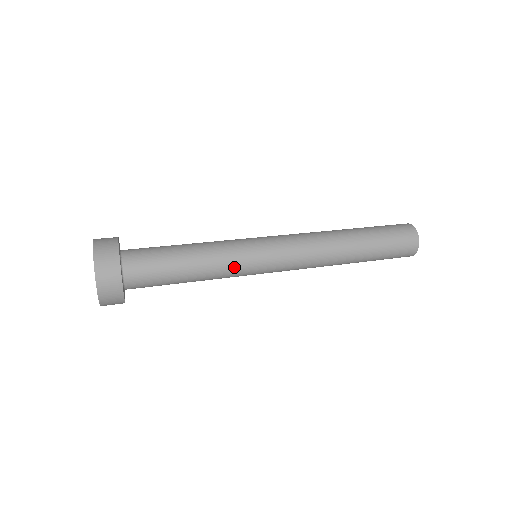
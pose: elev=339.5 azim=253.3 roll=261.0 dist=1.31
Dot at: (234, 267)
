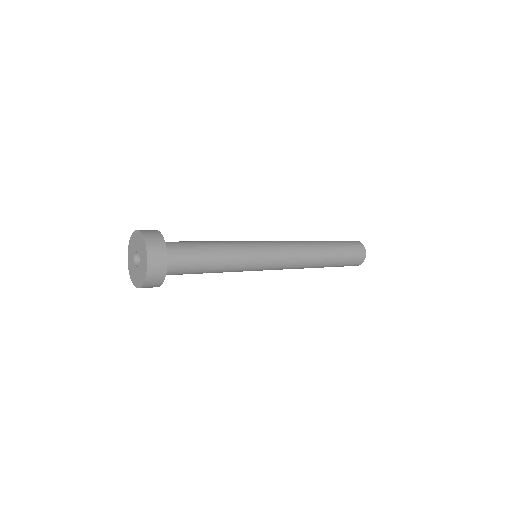
Dot at: (244, 265)
